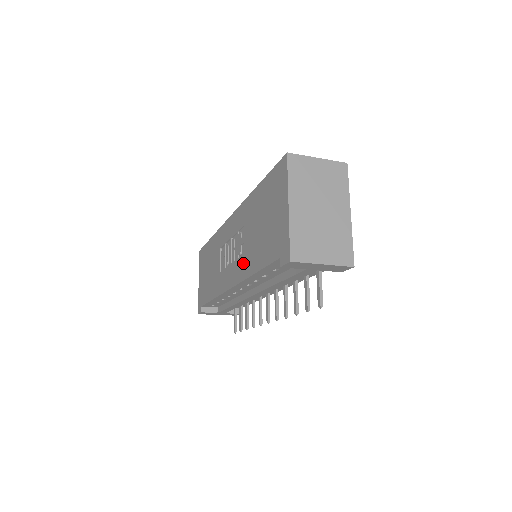
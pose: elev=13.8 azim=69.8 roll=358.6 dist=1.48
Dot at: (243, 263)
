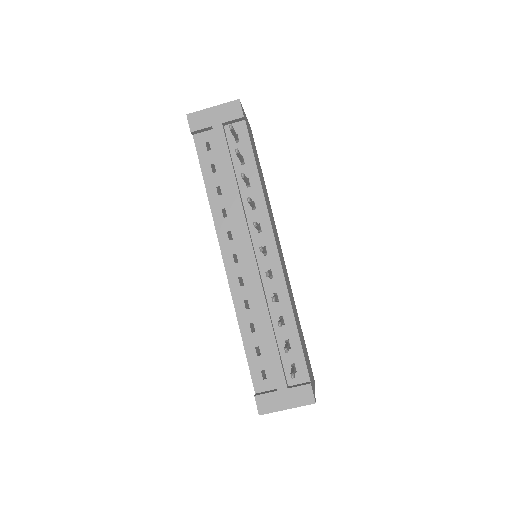
Dot at: occluded
